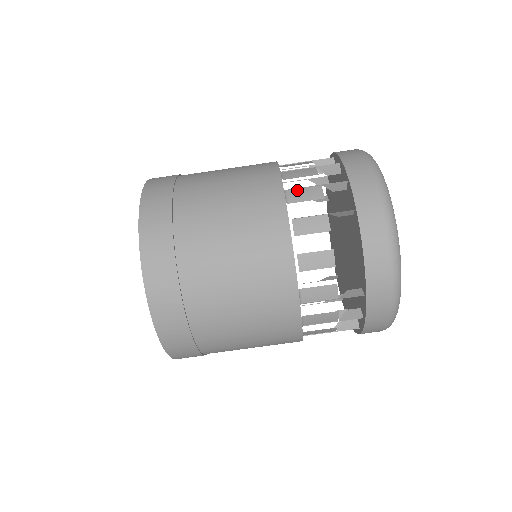
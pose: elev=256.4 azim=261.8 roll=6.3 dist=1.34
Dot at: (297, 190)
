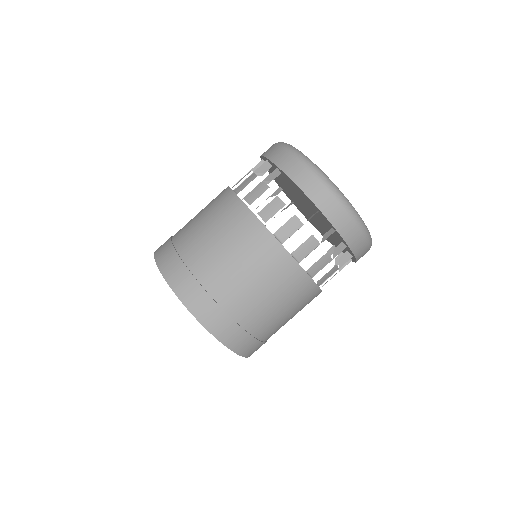
Dot at: (240, 185)
